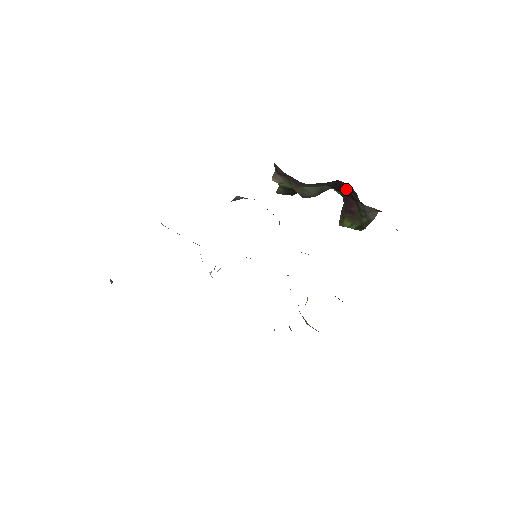
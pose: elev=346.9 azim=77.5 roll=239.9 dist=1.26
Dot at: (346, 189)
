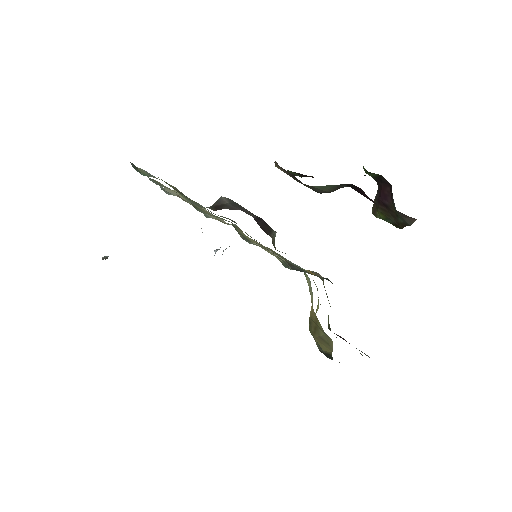
Dot at: occluded
